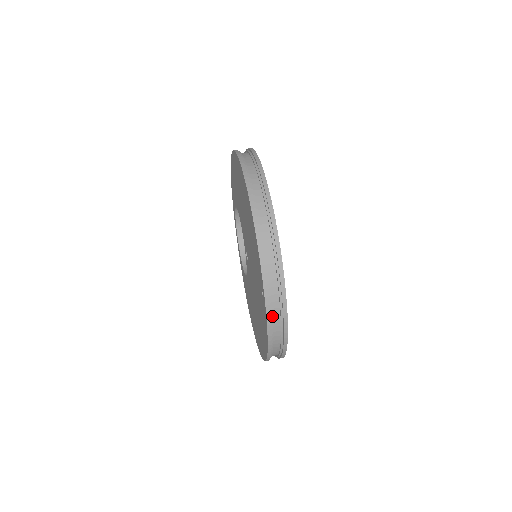
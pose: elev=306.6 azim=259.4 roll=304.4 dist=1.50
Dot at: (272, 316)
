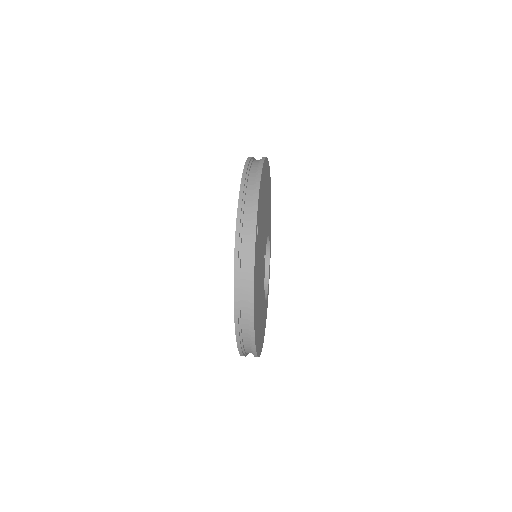
Dot at: (241, 251)
